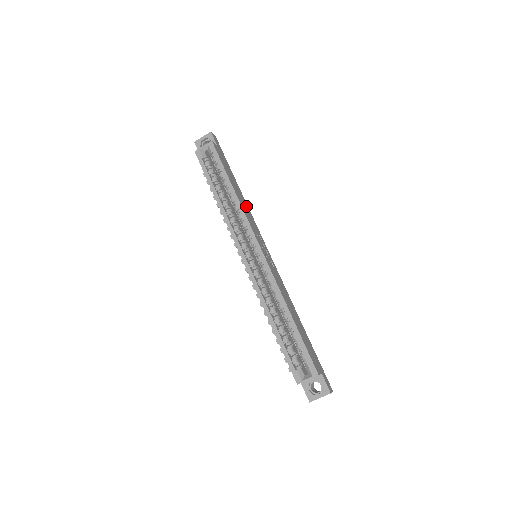
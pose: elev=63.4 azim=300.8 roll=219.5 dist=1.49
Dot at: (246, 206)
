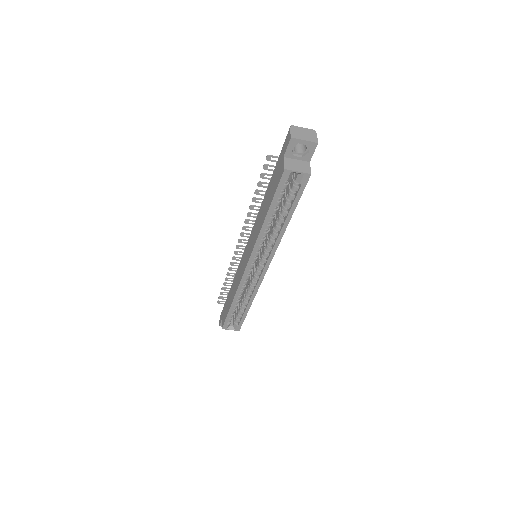
Dot at: occluded
